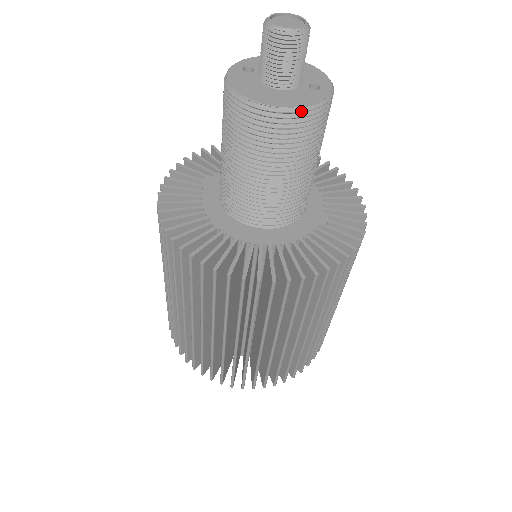
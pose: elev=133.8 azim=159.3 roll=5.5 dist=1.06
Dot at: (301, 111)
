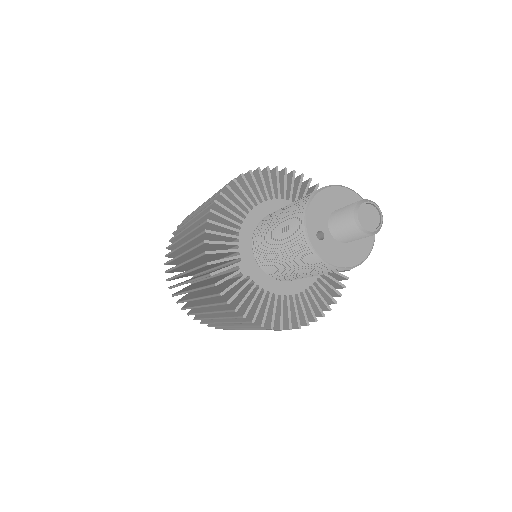
Dot at: occluded
